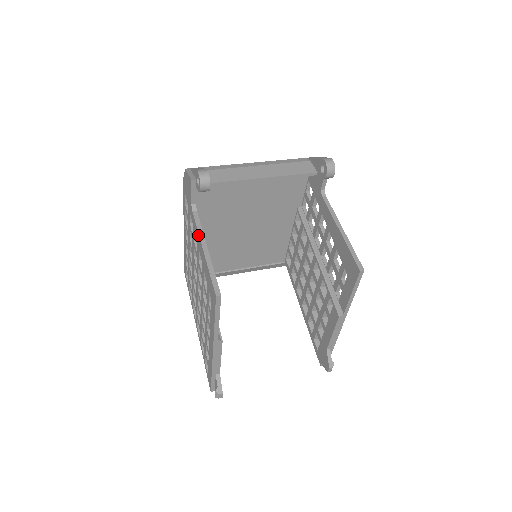
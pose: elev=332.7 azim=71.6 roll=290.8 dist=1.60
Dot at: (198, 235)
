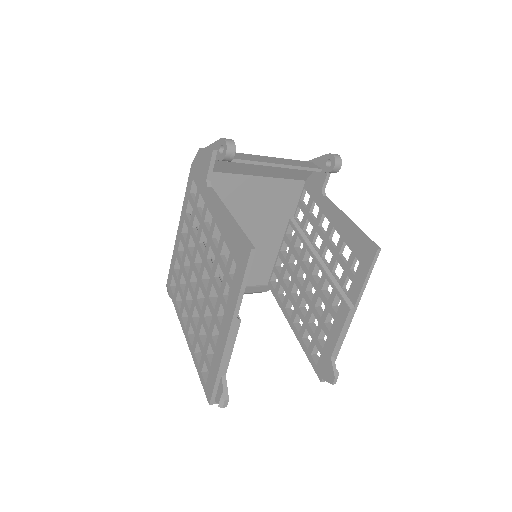
Dot at: (217, 205)
